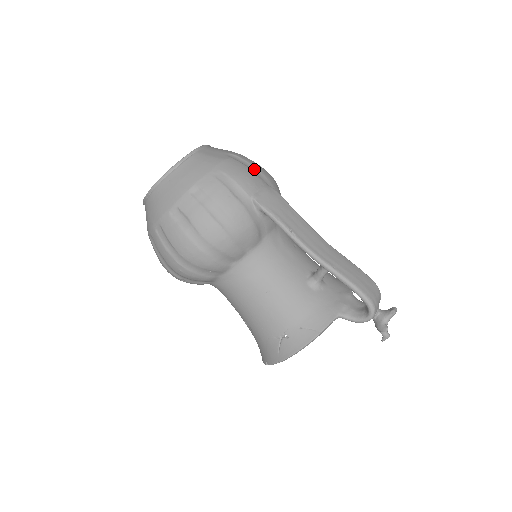
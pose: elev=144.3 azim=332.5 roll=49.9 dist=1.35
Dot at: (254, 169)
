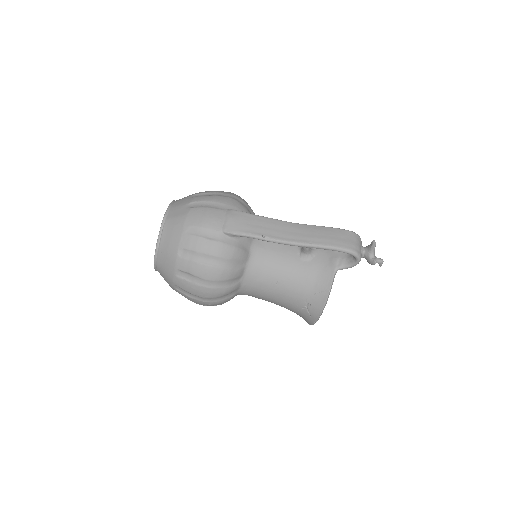
Dot at: (212, 204)
